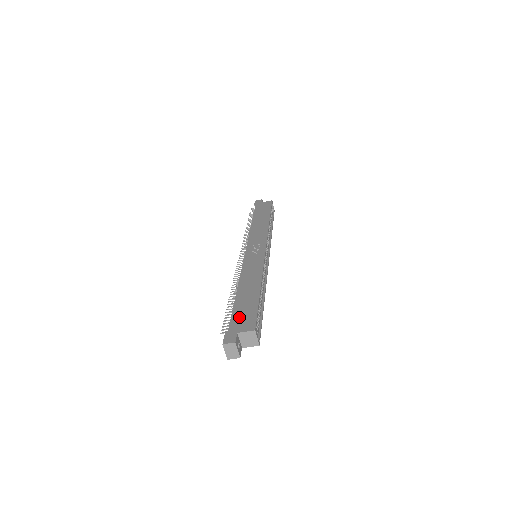
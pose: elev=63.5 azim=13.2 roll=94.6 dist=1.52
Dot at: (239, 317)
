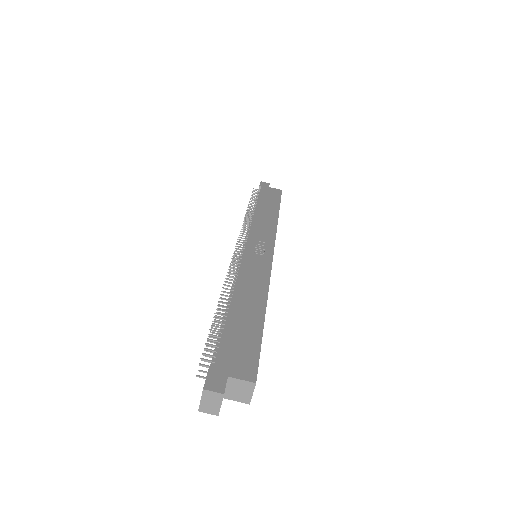
Dot at: (232, 348)
